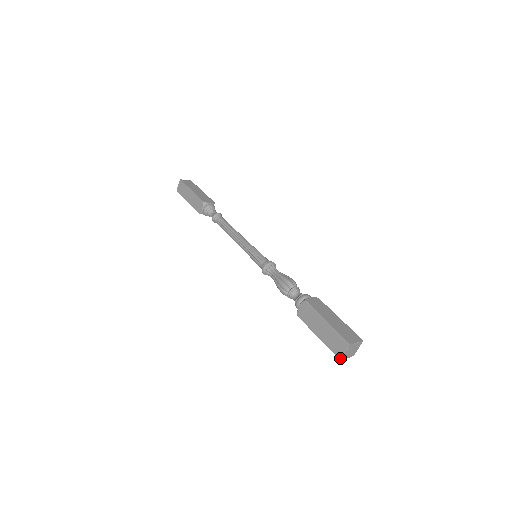
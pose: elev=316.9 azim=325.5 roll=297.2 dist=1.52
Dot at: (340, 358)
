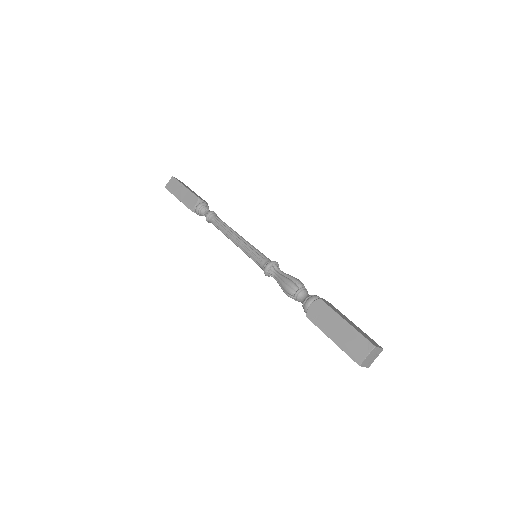
Dot at: (359, 363)
